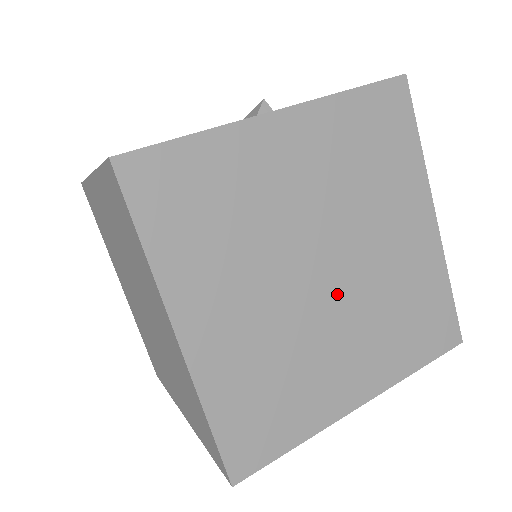
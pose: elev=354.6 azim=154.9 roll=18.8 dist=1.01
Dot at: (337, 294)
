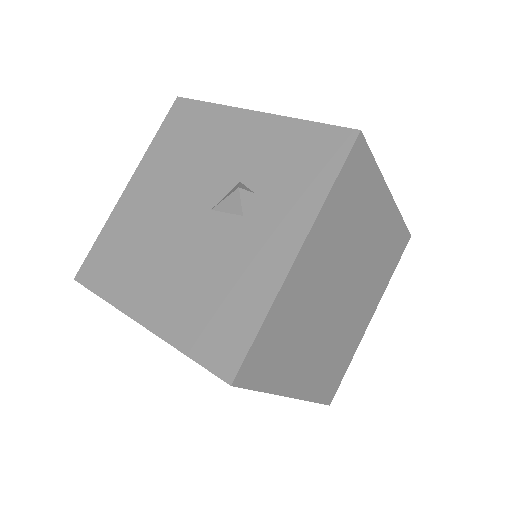
Dot at: (351, 294)
